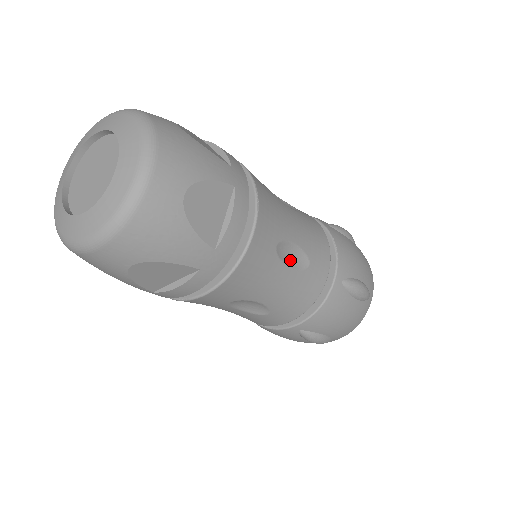
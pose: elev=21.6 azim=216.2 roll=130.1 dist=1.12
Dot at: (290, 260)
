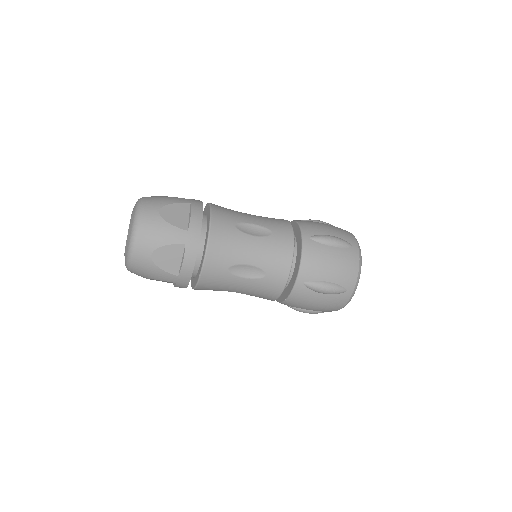
Dot at: (254, 233)
